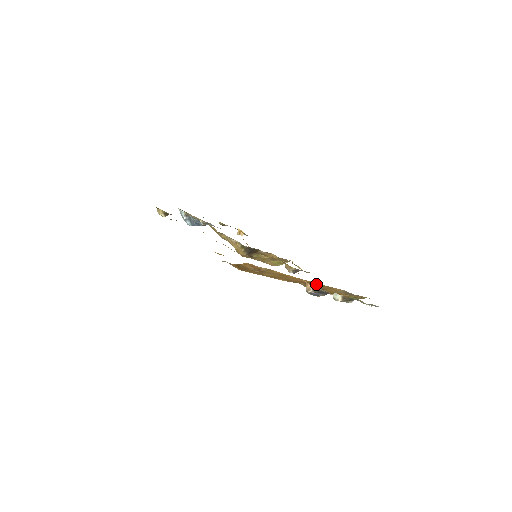
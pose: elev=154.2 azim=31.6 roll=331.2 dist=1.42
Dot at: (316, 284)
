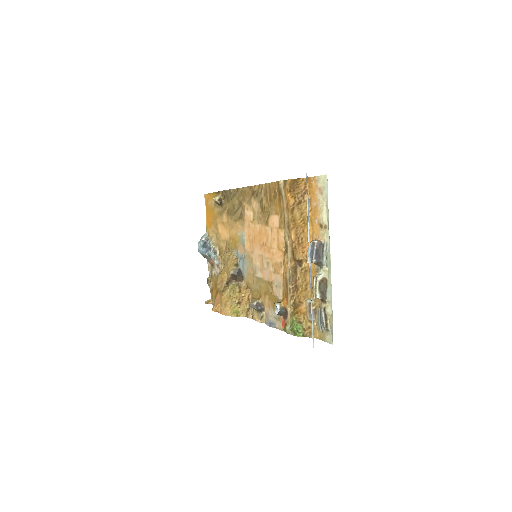
Dot at: (304, 268)
